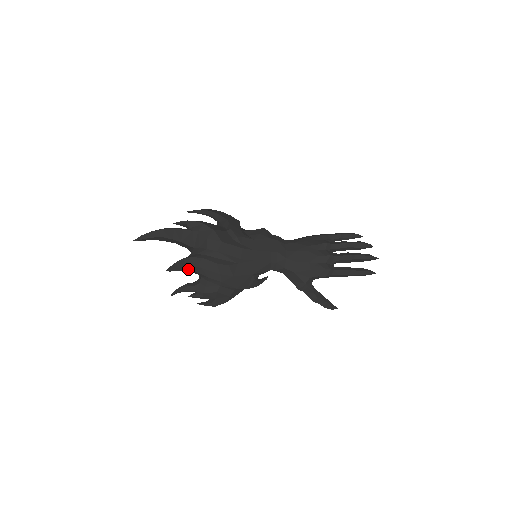
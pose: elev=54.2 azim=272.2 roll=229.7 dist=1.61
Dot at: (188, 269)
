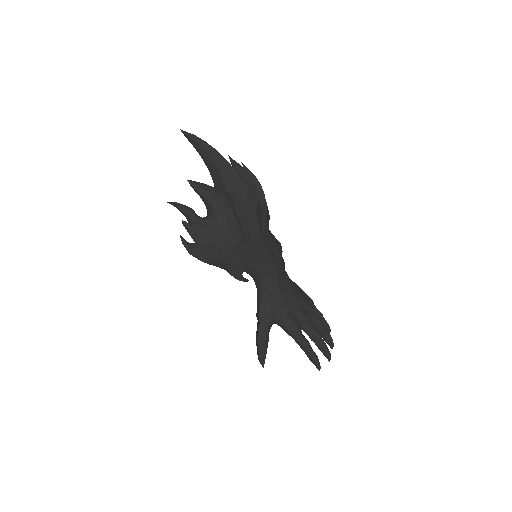
Dot at: (209, 199)
